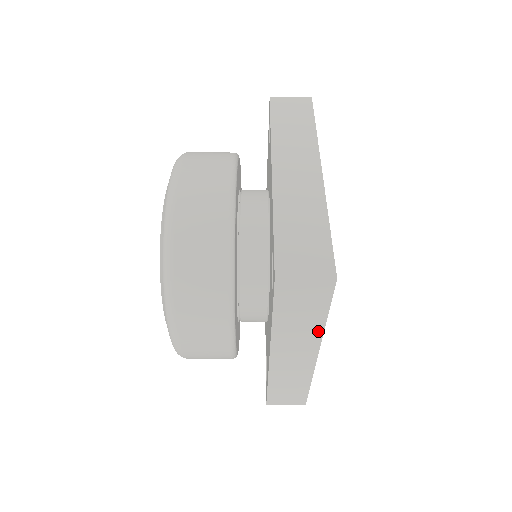
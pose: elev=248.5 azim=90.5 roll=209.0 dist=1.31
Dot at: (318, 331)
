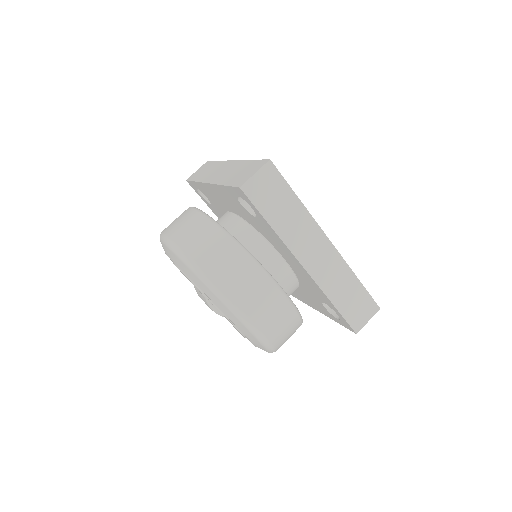
Dot at: (305, 215)
